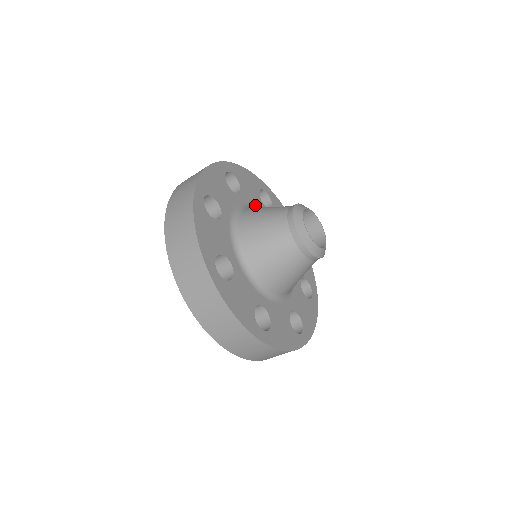
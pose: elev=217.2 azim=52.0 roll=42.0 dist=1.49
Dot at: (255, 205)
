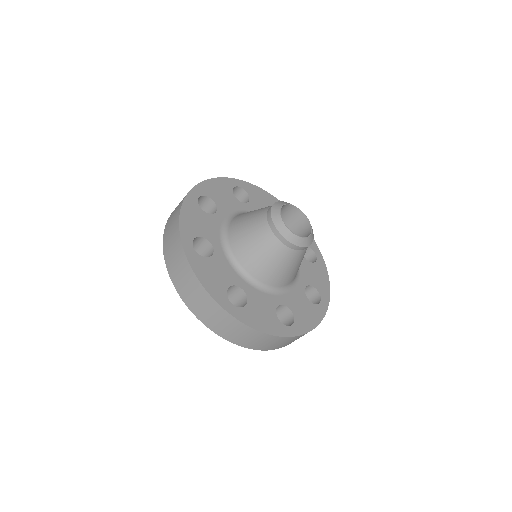
Dot at: occluded
